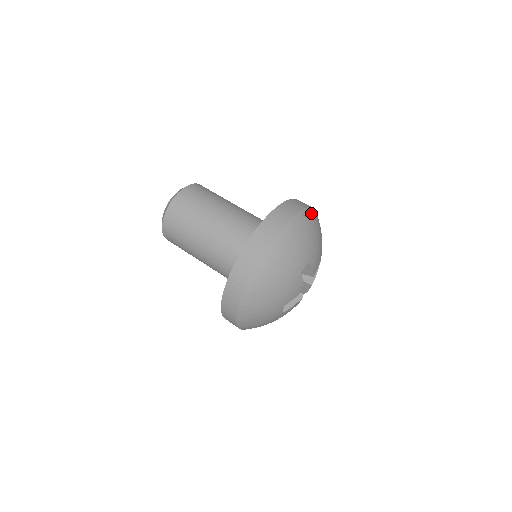
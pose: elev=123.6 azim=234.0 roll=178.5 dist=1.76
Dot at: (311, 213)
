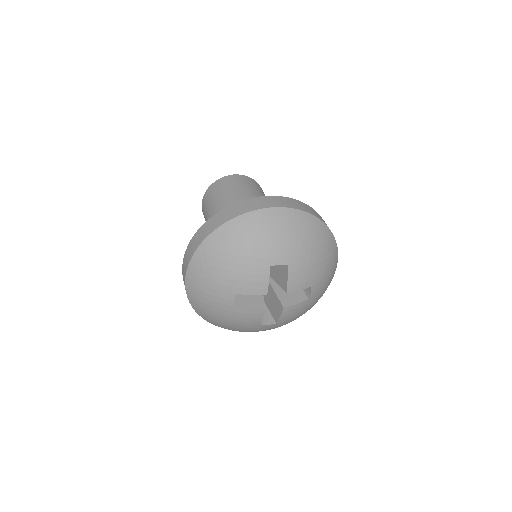
Dot at: (324, 230)
